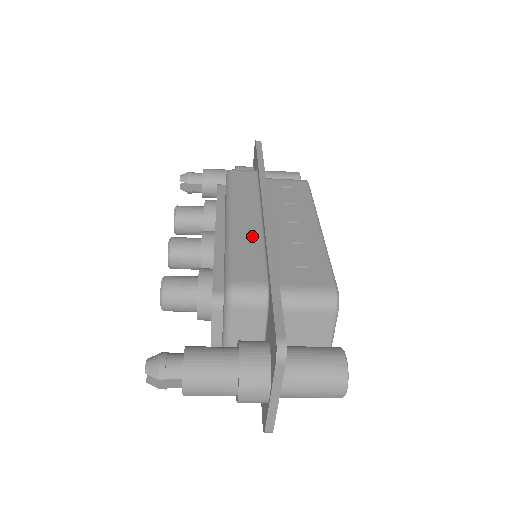
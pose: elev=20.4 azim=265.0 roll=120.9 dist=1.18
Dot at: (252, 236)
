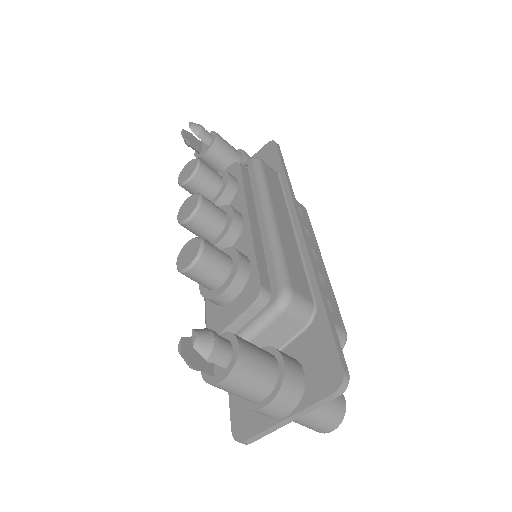
Dot at: (292, 245)
